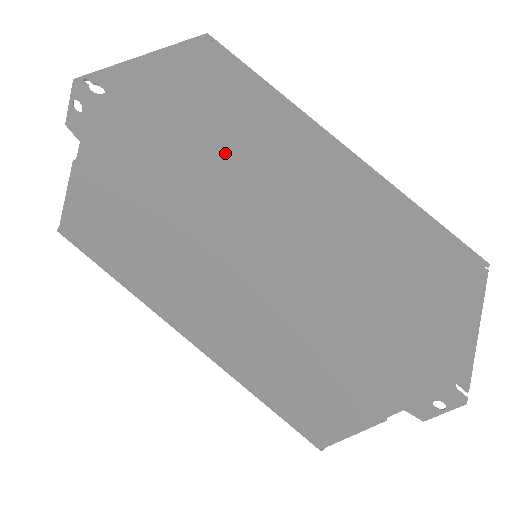
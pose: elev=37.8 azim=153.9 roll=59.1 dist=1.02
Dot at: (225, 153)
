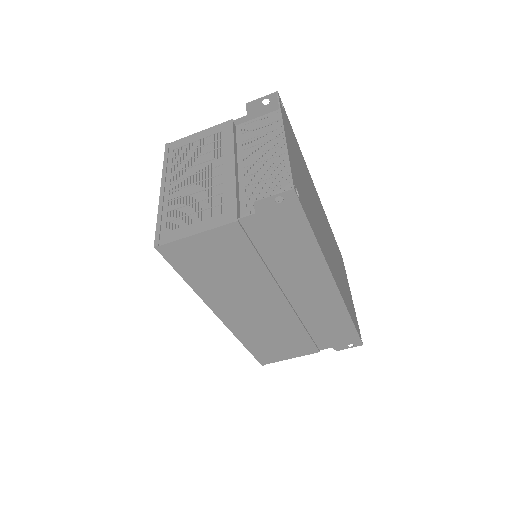
Dot at: (317, 225)
